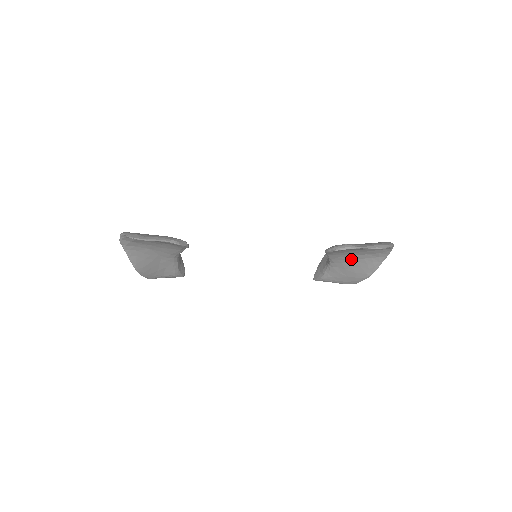
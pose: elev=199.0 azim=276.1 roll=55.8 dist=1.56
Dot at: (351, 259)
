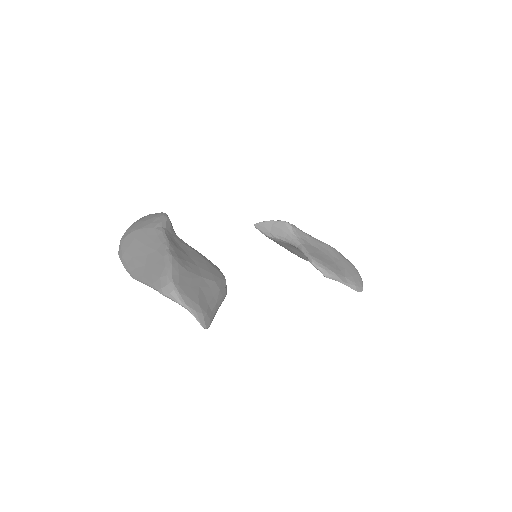
Dot at: occluded
